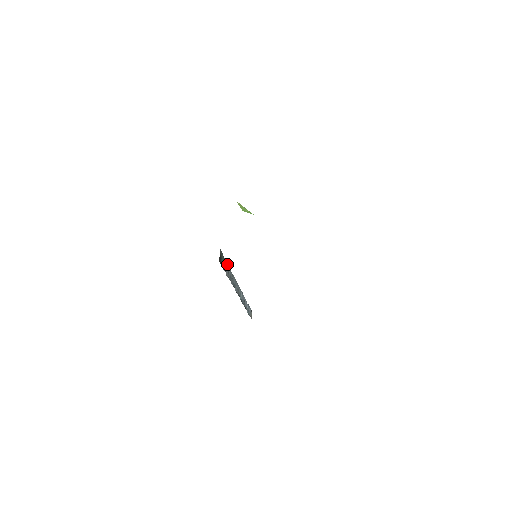
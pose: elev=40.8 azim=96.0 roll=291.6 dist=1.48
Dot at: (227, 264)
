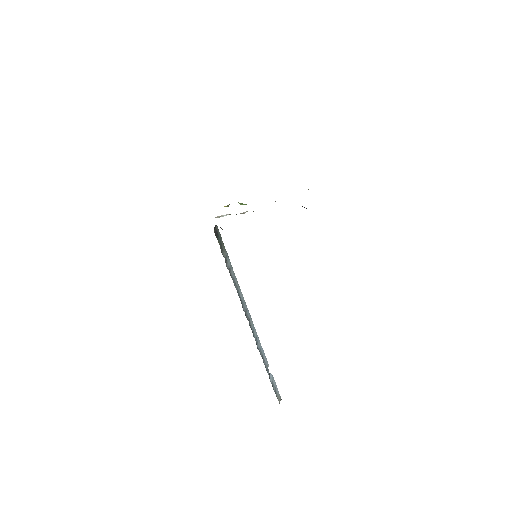
Dot at: occluded
